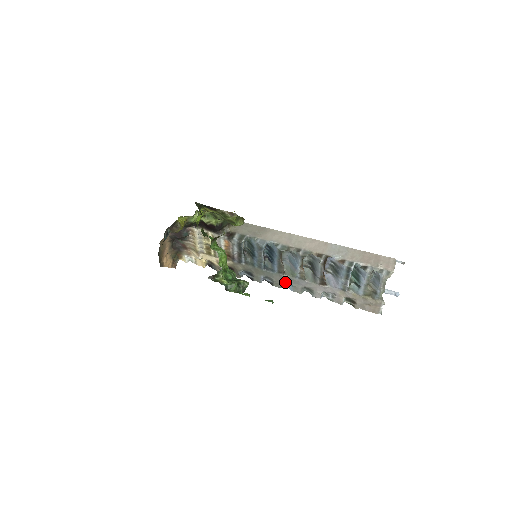
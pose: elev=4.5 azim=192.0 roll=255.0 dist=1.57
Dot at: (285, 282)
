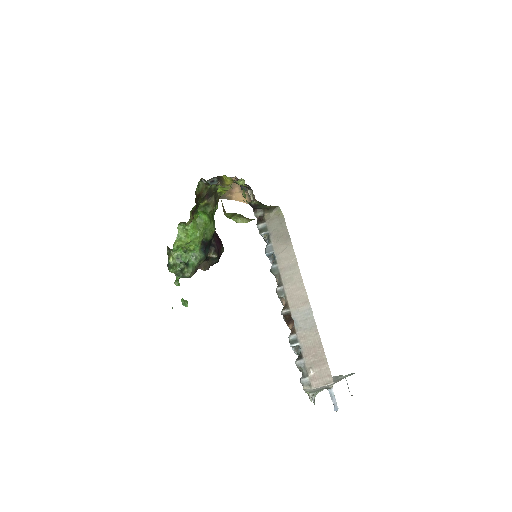
Dot at: occluded
